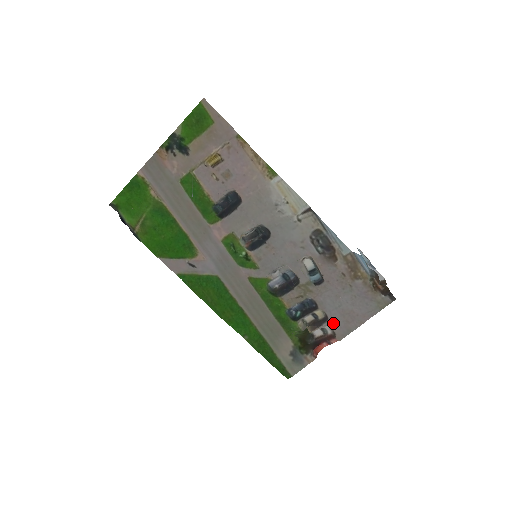
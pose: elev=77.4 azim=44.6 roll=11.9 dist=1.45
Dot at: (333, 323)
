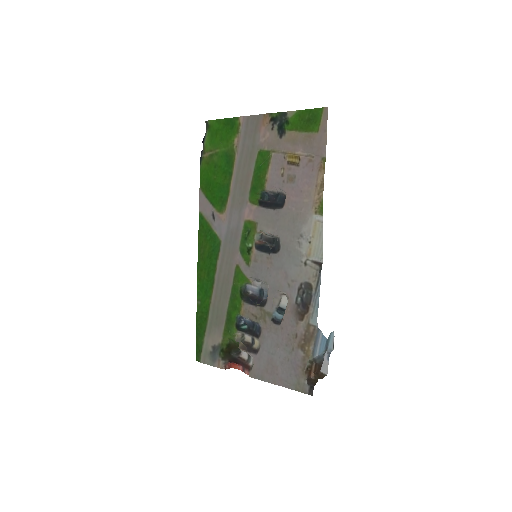
Dot at: (257, 360)
